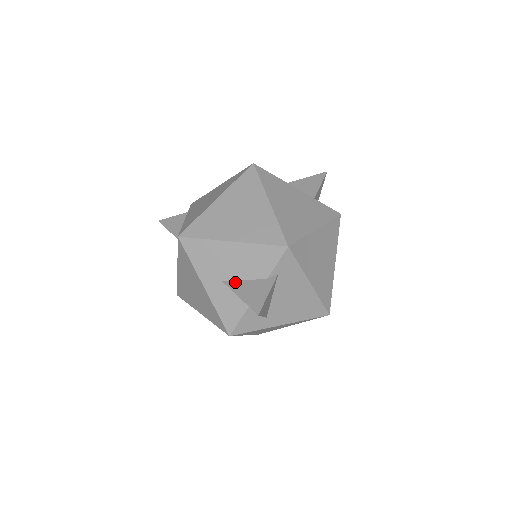
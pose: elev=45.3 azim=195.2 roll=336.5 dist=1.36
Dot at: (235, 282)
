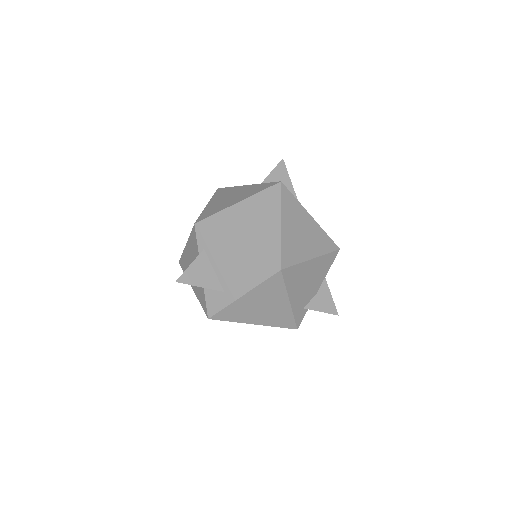
Dot at: occluded
